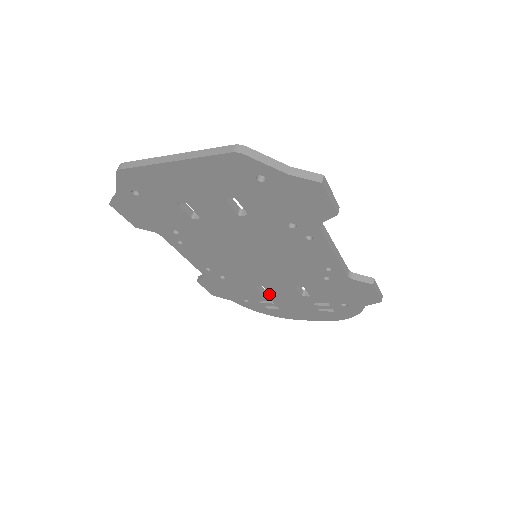
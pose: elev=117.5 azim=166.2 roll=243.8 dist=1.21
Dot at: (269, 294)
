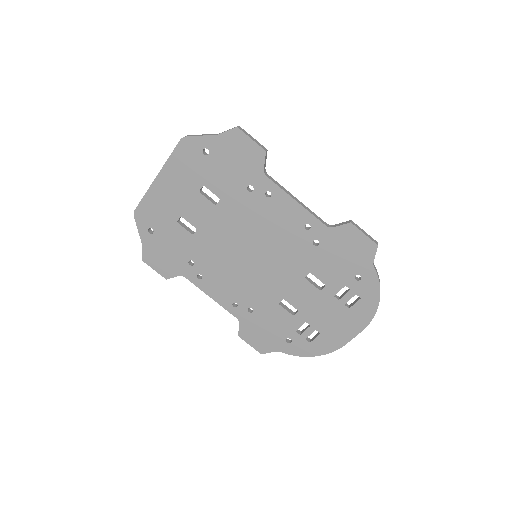
Dot at: (297, 312)
